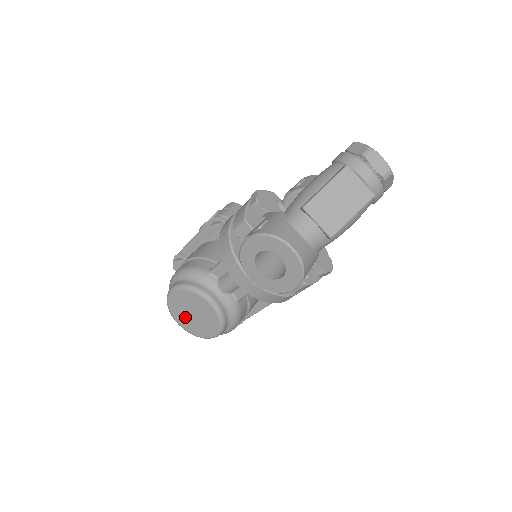
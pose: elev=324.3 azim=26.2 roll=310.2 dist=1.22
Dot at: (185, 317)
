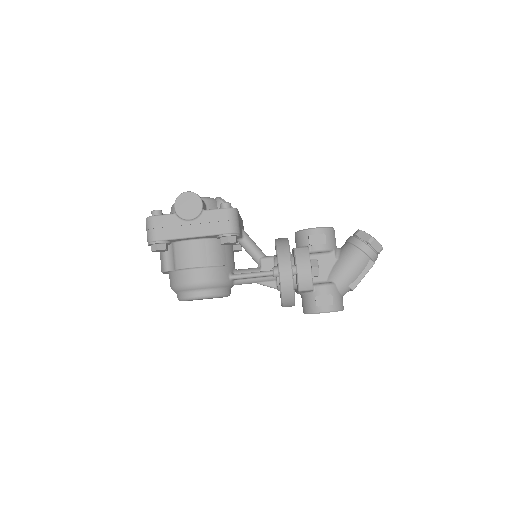
Dot at: occluded
